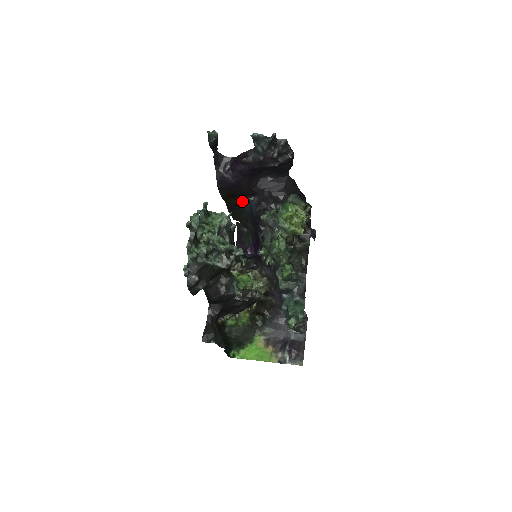
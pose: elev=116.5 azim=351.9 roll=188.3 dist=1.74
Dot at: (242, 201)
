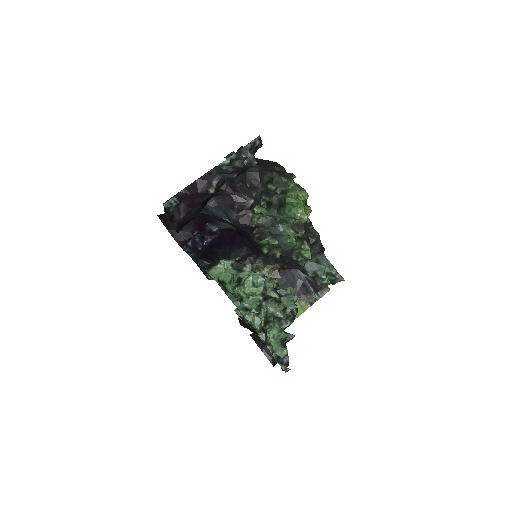
Dot at: occluded
